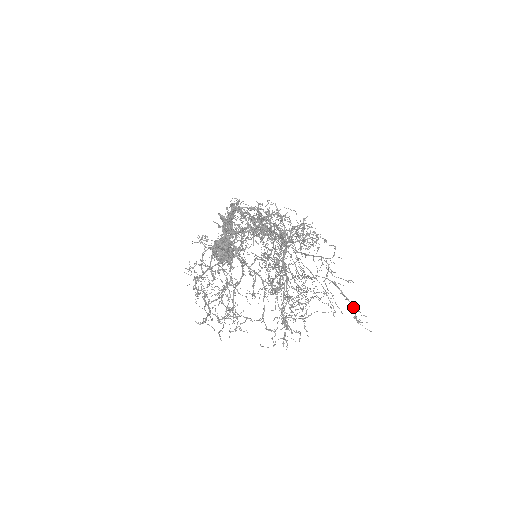
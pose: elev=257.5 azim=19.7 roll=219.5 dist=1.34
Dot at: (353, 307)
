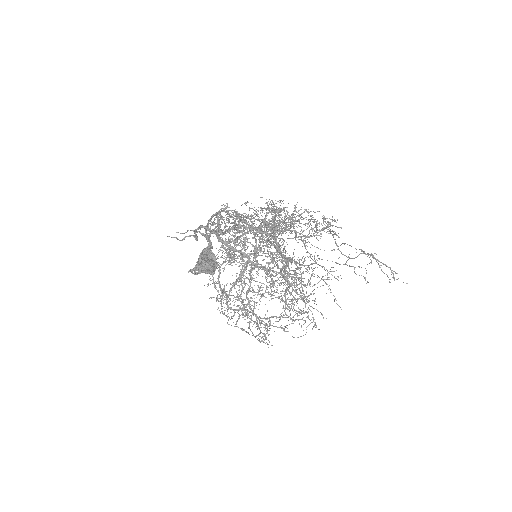
Dot at: (391, 270)
